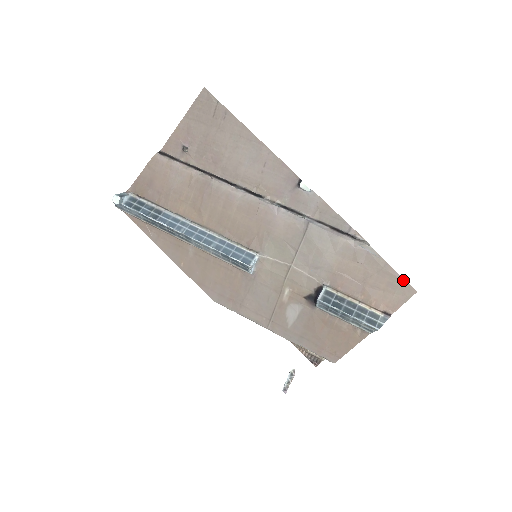
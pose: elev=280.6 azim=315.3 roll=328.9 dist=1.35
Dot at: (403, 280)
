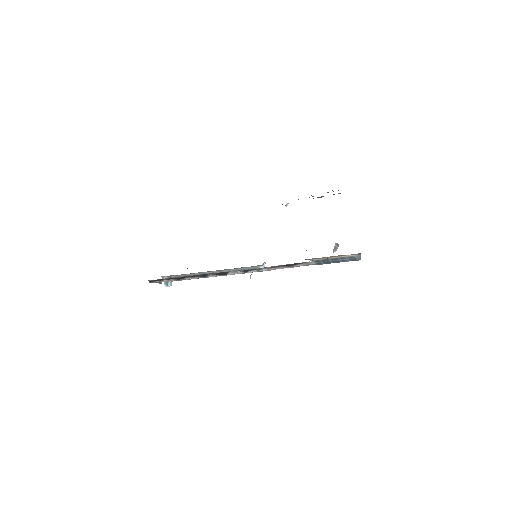
Dot at: occluded
